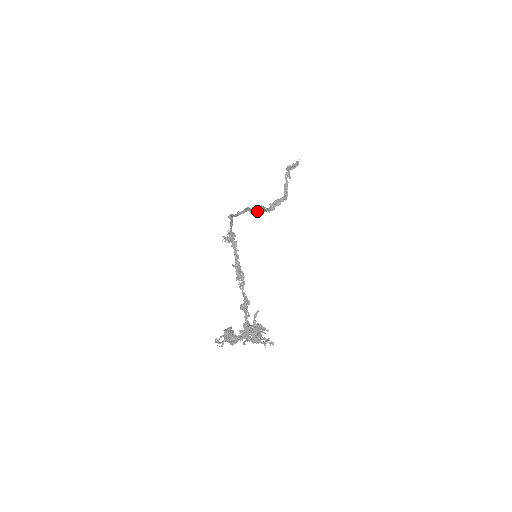
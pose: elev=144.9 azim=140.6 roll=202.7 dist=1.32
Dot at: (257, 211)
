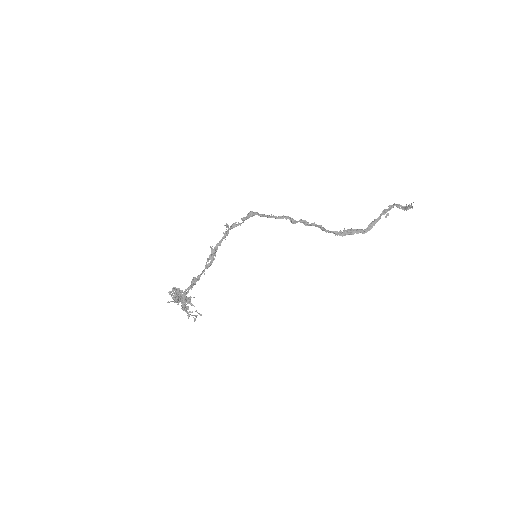
Dot at: occluded
